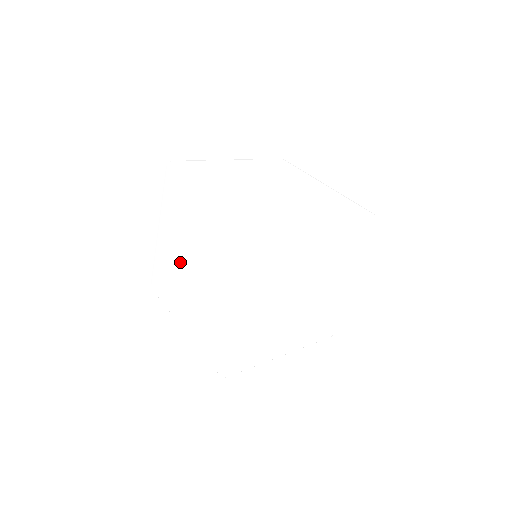
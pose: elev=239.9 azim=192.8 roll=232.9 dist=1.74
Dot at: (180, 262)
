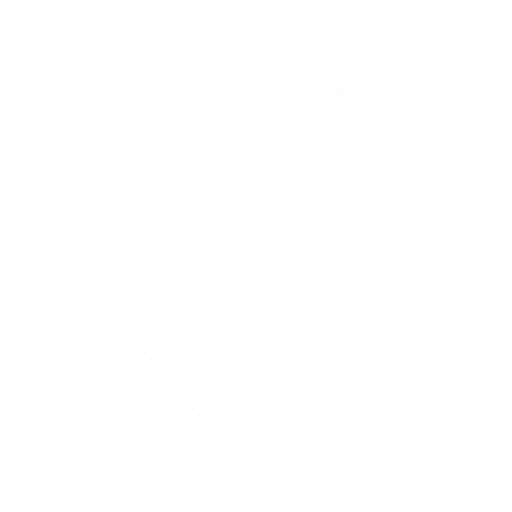
Dot at: (166, 348)
